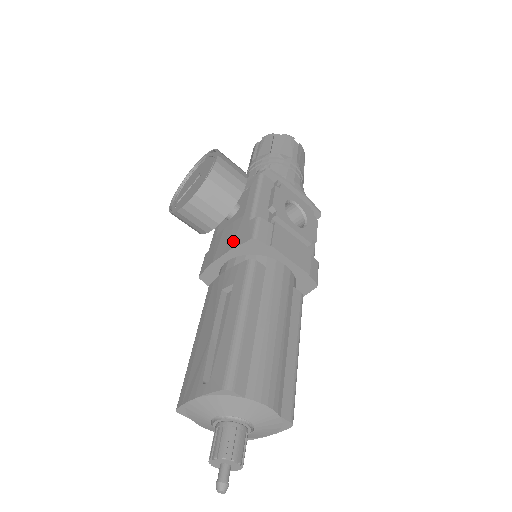
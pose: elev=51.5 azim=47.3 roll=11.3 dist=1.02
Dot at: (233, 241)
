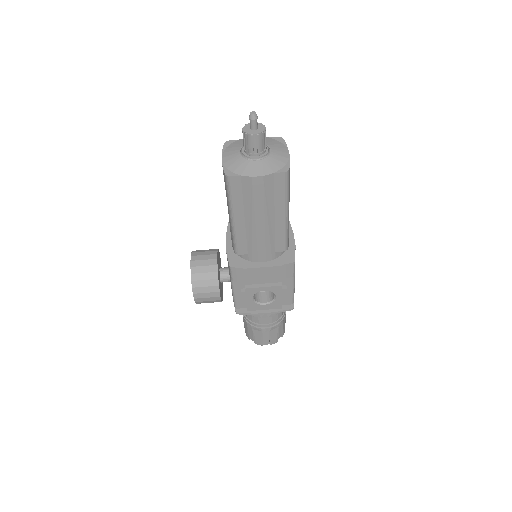
Dot at: occluded
